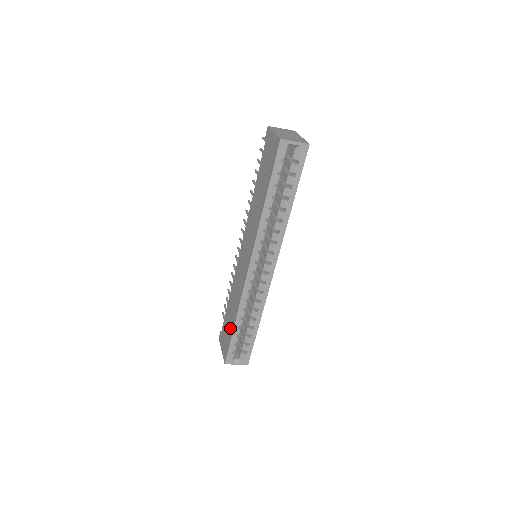
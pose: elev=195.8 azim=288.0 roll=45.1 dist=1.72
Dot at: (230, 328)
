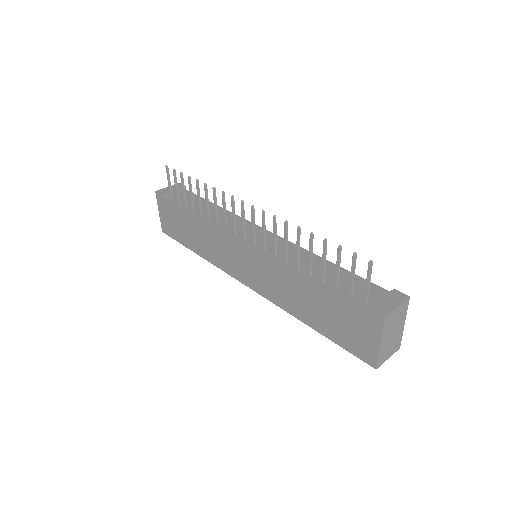
Dot at: (185, 238)
